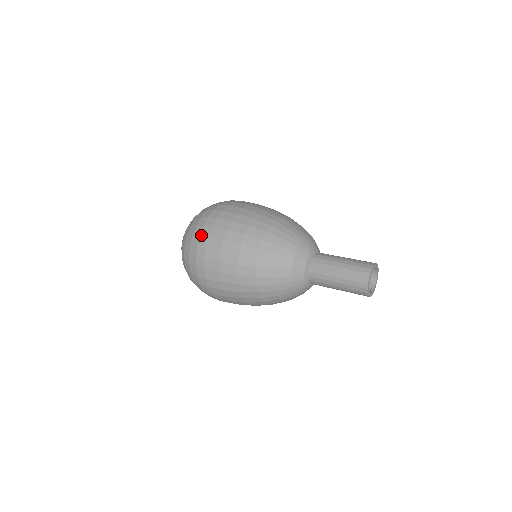
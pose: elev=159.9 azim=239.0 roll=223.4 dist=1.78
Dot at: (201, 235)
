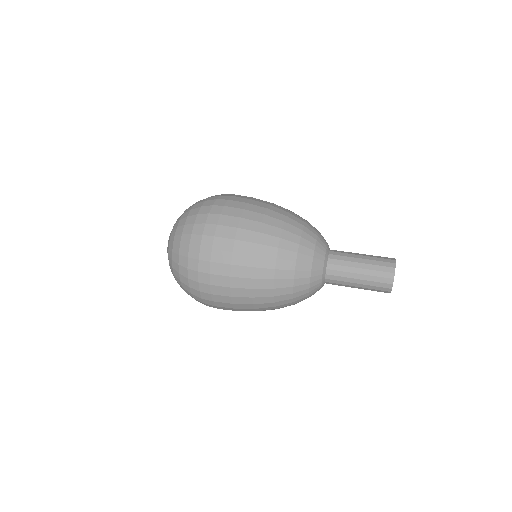
Dot at: (203, 299)
